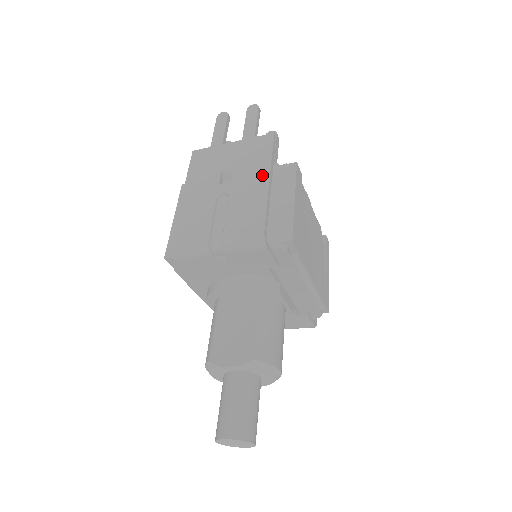
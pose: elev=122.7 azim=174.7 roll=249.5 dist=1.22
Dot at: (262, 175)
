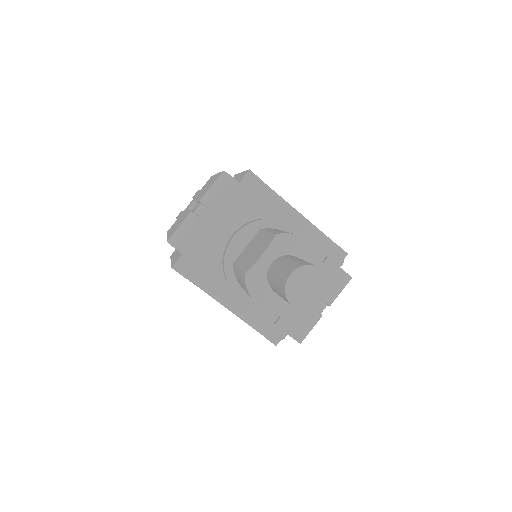
Dot at: (211, 179)
